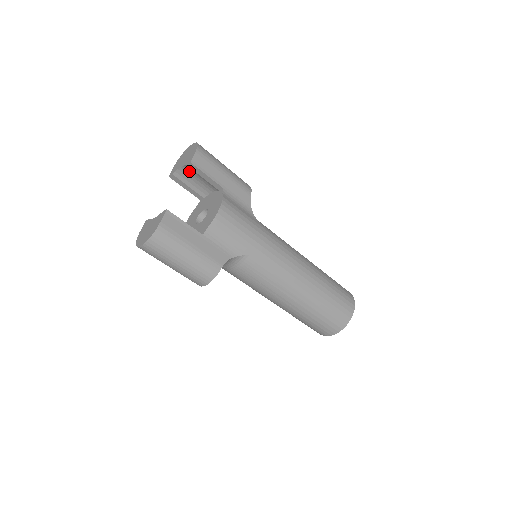
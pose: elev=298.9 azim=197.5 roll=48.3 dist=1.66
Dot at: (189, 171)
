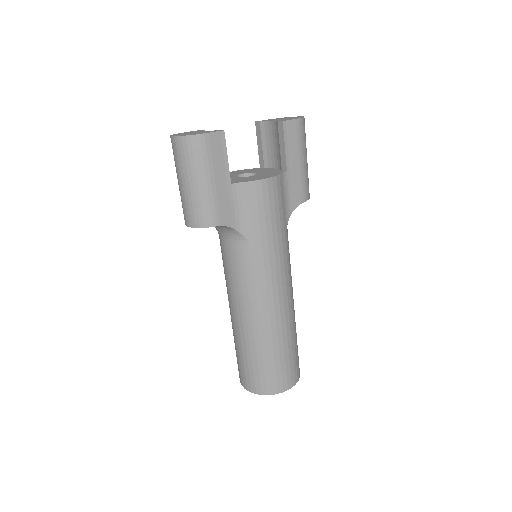
Dot at: (275, 130)
